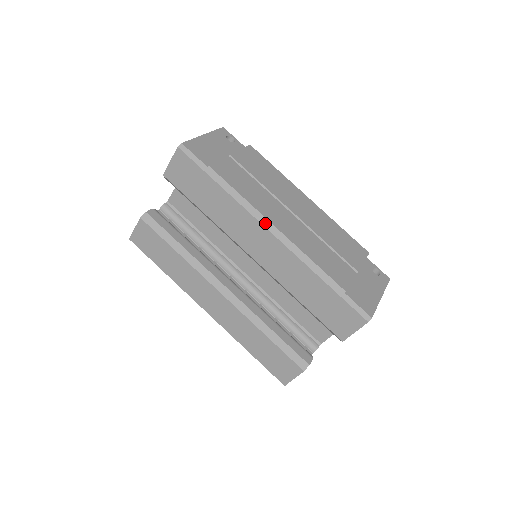
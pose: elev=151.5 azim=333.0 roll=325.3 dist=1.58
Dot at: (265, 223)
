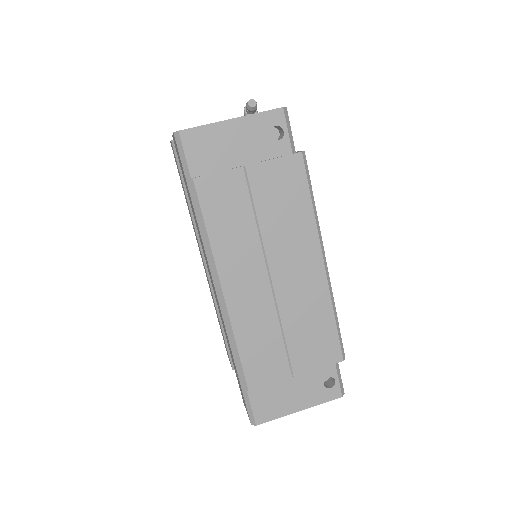
Dot at: (215, 278)
